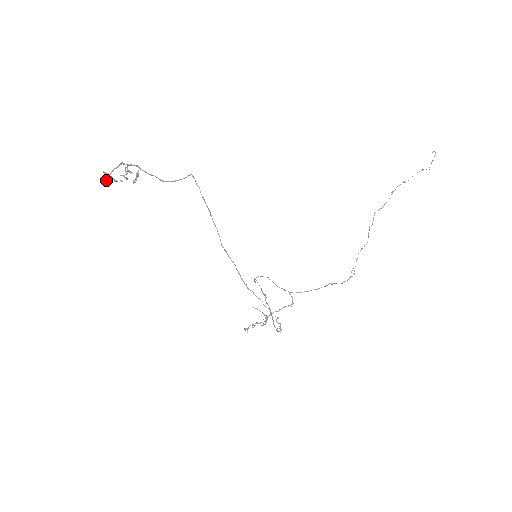
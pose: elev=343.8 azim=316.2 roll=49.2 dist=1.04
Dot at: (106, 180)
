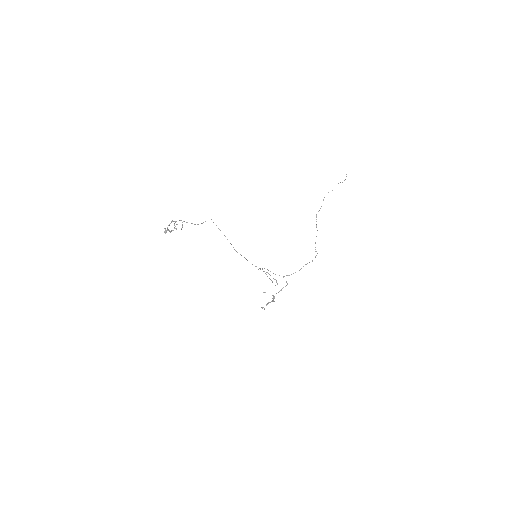
Dot at: occluded
